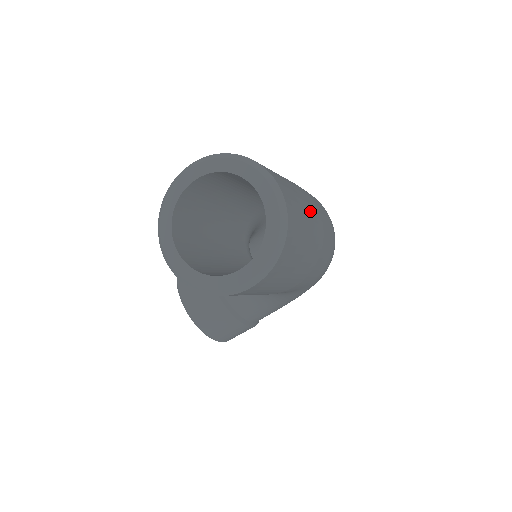
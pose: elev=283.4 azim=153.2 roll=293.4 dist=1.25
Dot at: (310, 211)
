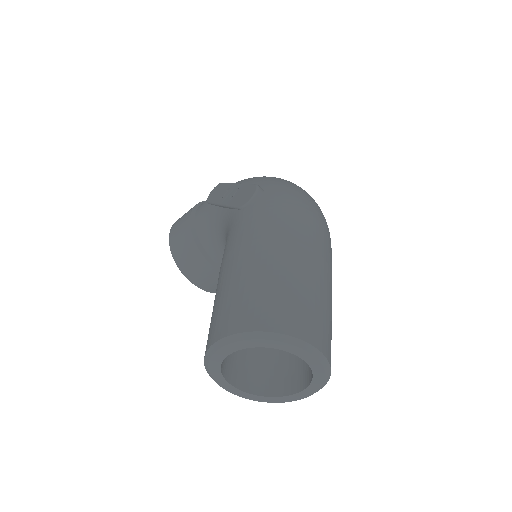
Dot at: (325, 290)
